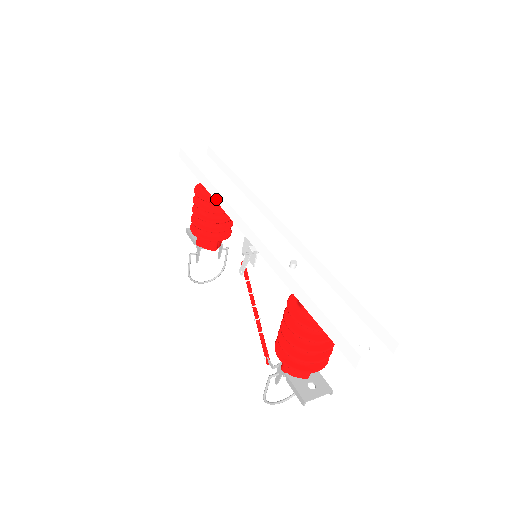
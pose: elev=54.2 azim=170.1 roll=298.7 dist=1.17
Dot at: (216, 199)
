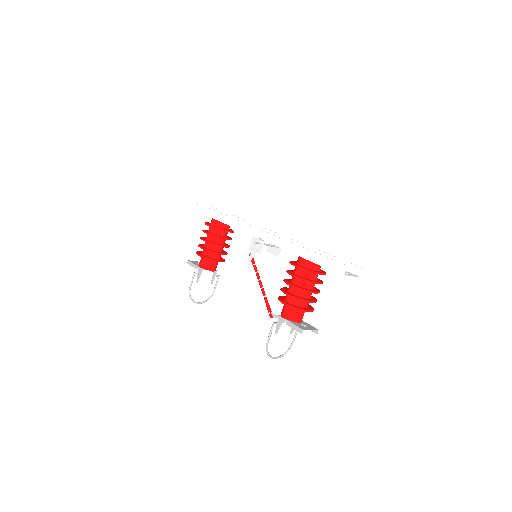
Dot at: (226, 223)
